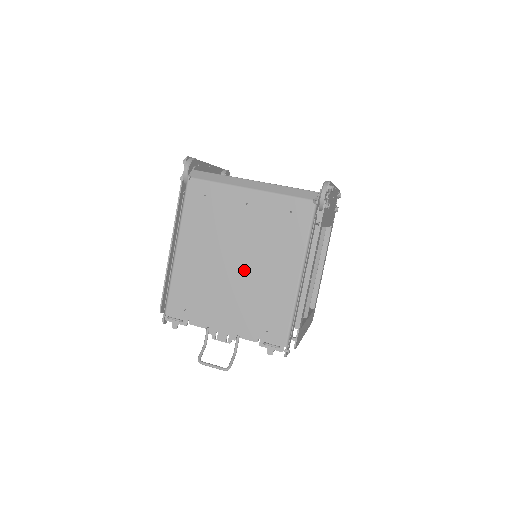
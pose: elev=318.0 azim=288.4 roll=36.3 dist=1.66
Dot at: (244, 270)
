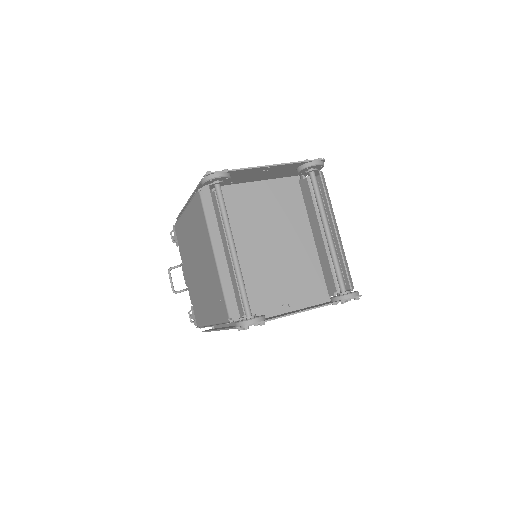
Dot at: (198, 276)
